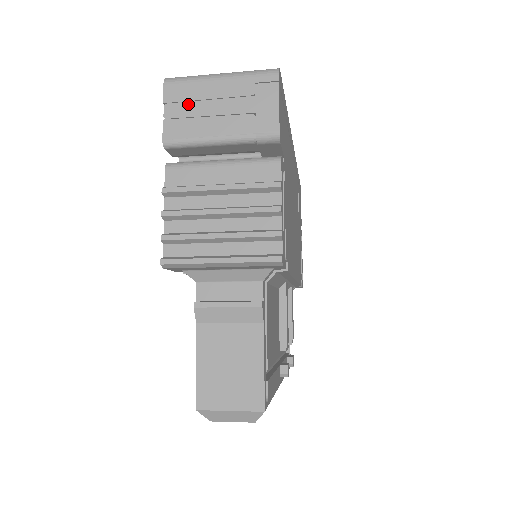
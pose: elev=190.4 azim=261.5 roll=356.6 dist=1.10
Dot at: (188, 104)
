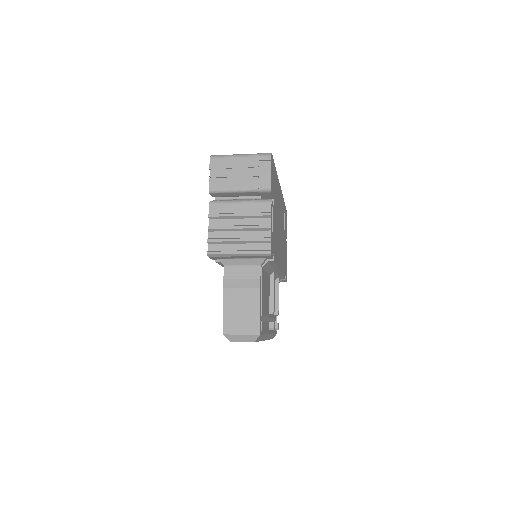
Dot at: (223, 170)
